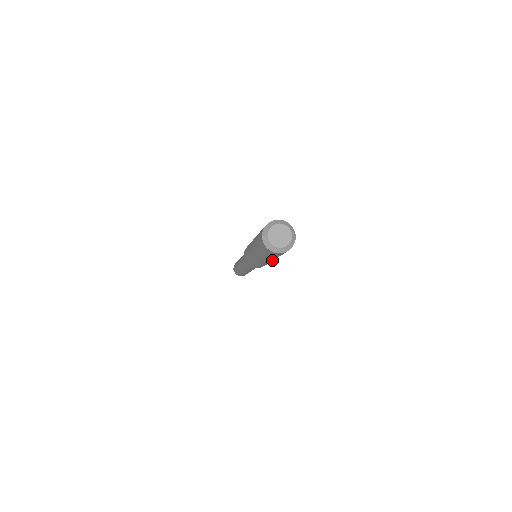
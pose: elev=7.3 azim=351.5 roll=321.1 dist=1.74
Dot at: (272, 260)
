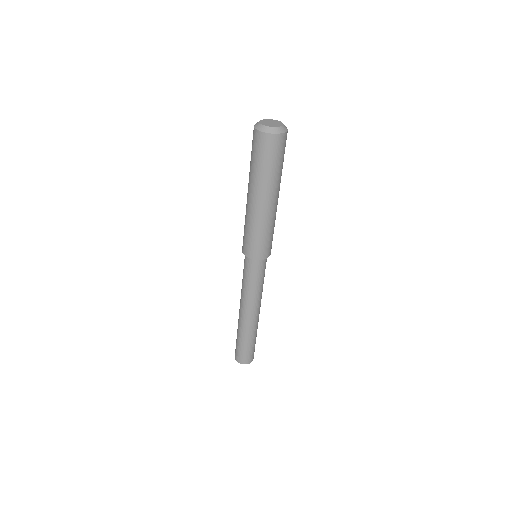
Dot at: (265, 199)
